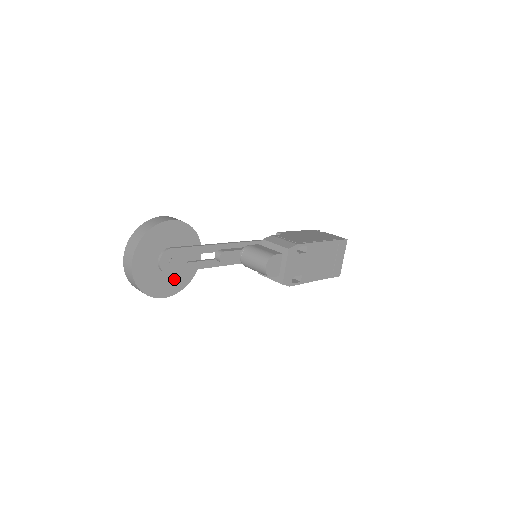
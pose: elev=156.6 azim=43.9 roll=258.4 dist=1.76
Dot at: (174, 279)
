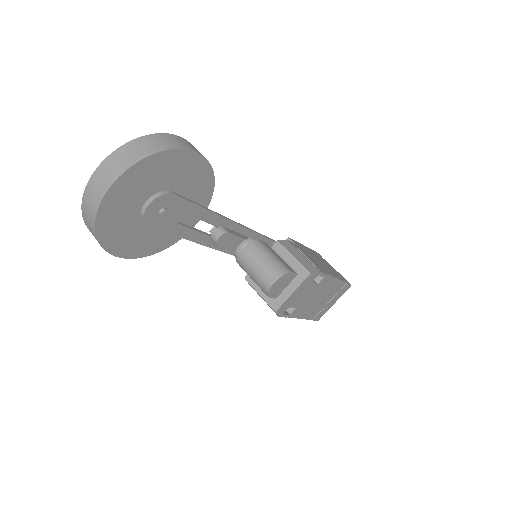
Dot at: (148, 237)
